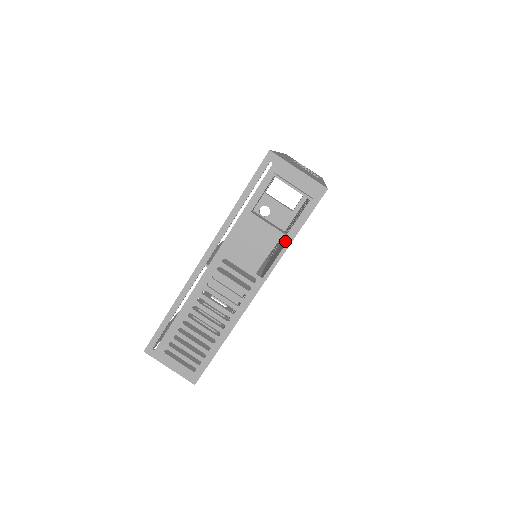
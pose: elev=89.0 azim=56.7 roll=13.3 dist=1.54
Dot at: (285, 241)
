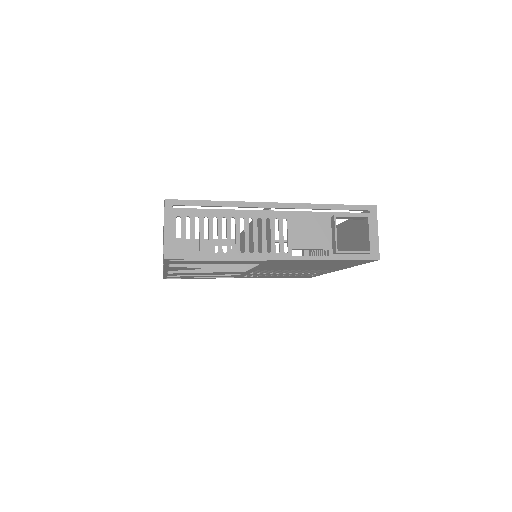
Dot at: occluded
